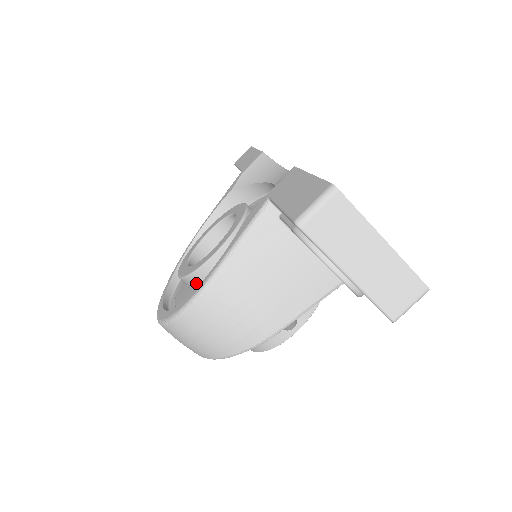
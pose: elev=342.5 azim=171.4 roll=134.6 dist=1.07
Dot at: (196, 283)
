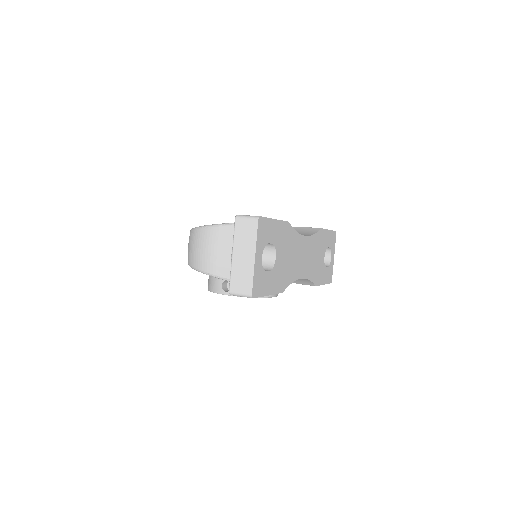
Dot at: occluded
